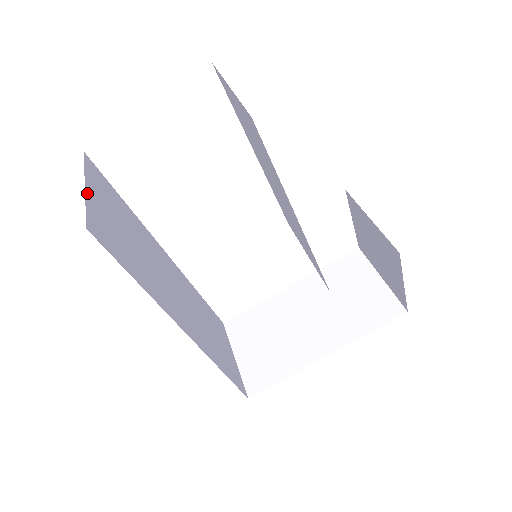
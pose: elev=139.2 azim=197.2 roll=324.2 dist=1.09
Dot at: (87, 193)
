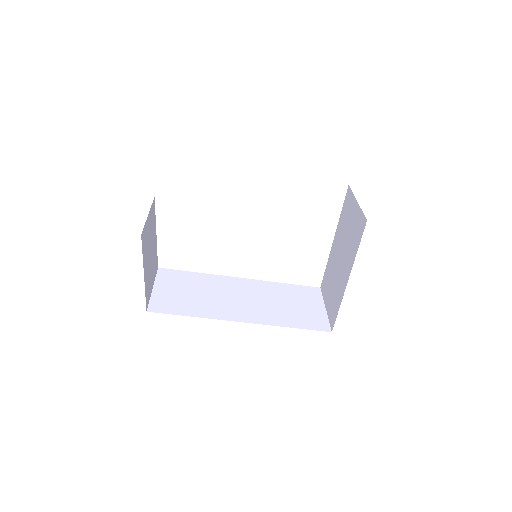
Dot at: (154, 291)
